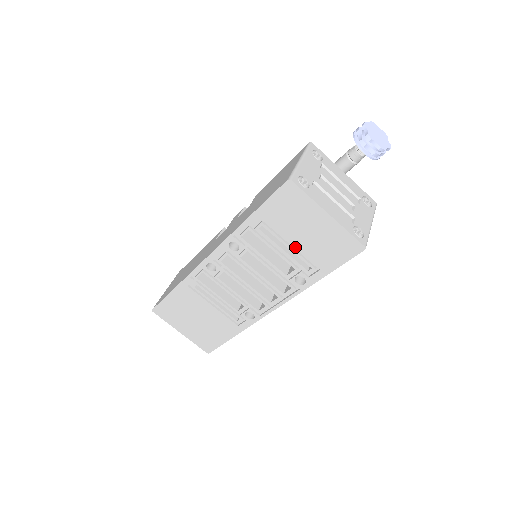
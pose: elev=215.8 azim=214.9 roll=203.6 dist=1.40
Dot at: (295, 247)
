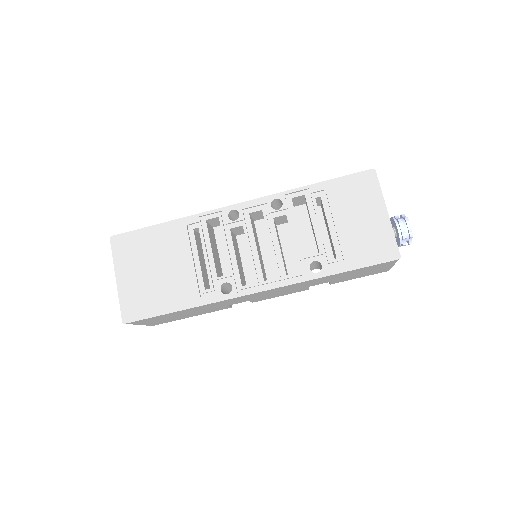
Dot at: (336, 230)
